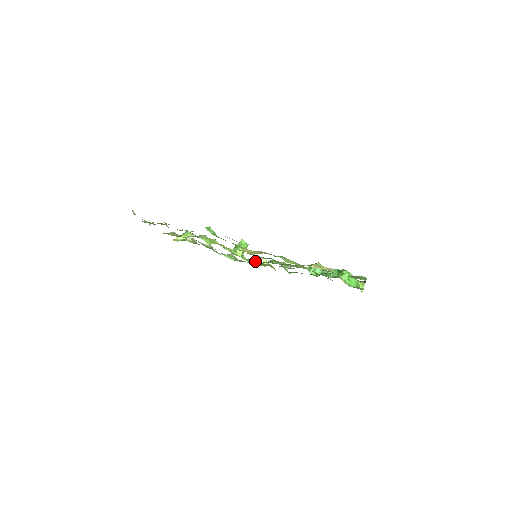
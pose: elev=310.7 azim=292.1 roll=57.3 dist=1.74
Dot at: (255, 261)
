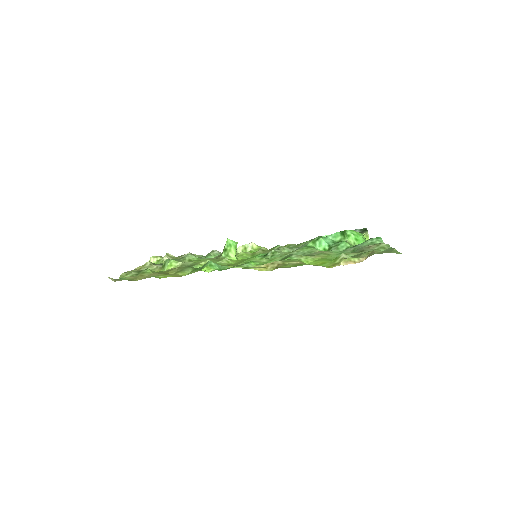
Dot at: (242, 249)
